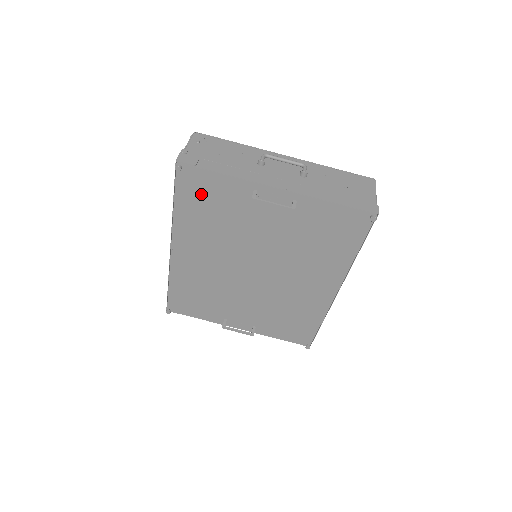
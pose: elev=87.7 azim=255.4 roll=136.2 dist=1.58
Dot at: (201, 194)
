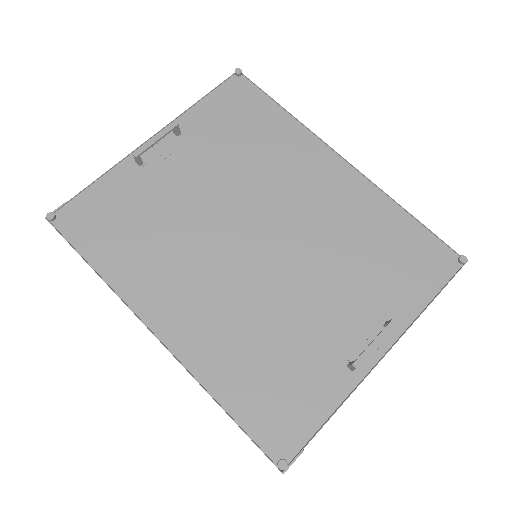
Dot at: (102, 223)
